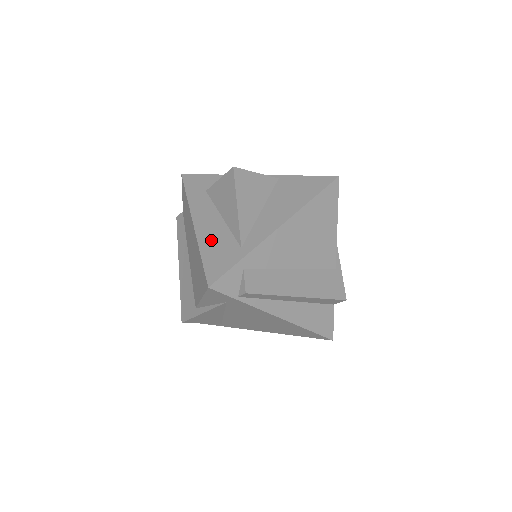
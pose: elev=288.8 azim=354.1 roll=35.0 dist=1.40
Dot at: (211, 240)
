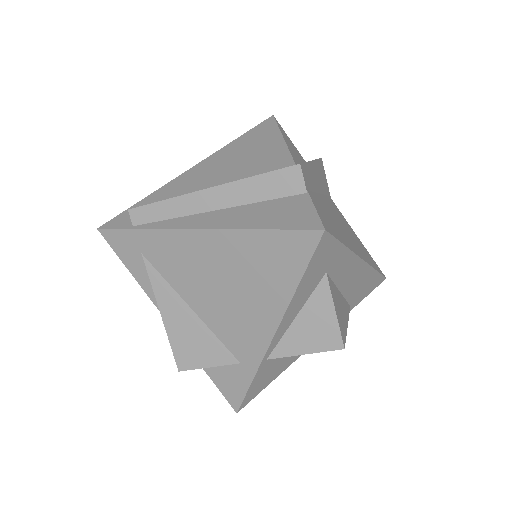
Dot at: occluded
